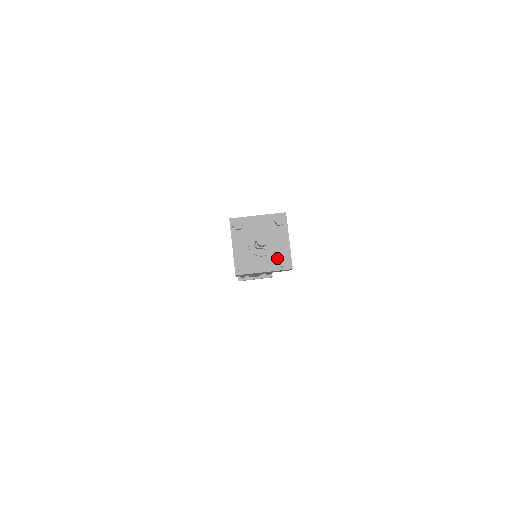
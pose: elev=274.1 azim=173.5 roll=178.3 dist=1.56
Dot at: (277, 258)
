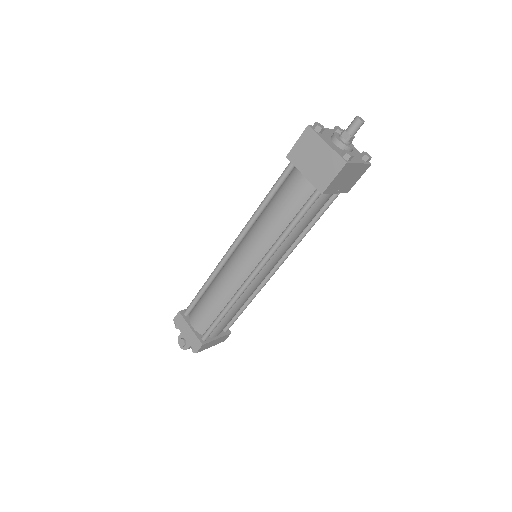
Dot at: (358, 156)
